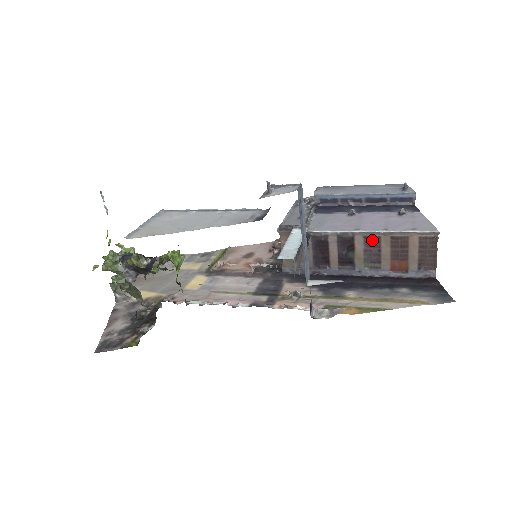
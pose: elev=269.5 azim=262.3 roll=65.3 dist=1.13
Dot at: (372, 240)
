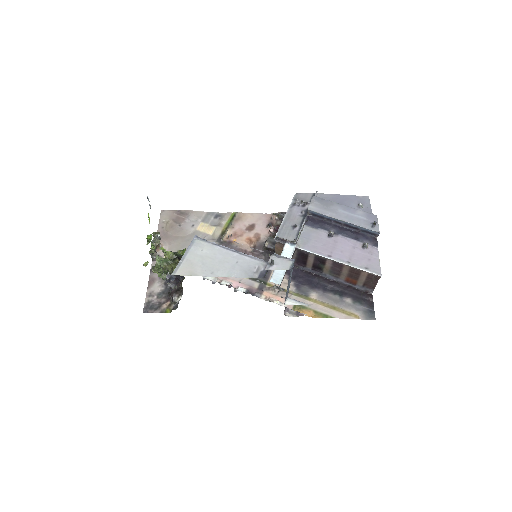
Dot at: (338, 264)
